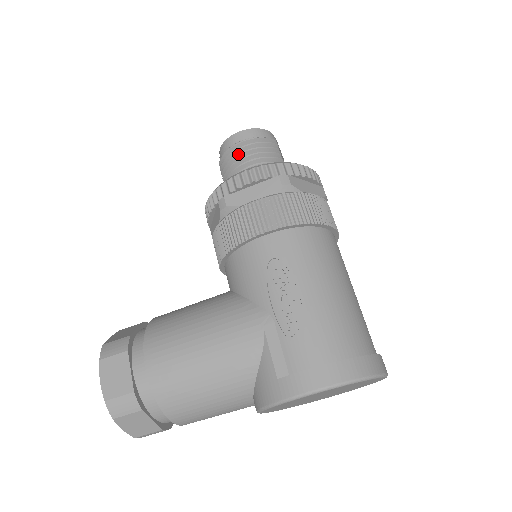
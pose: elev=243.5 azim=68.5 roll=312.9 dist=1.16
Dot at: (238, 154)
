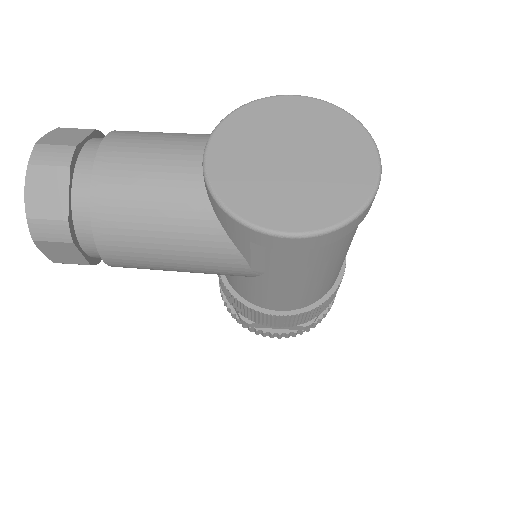
Dot at: occluded
